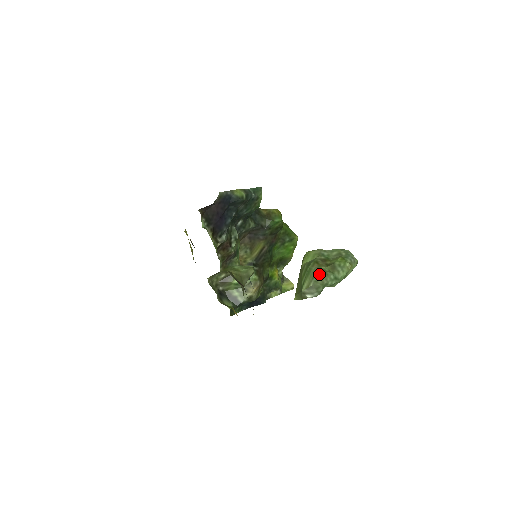
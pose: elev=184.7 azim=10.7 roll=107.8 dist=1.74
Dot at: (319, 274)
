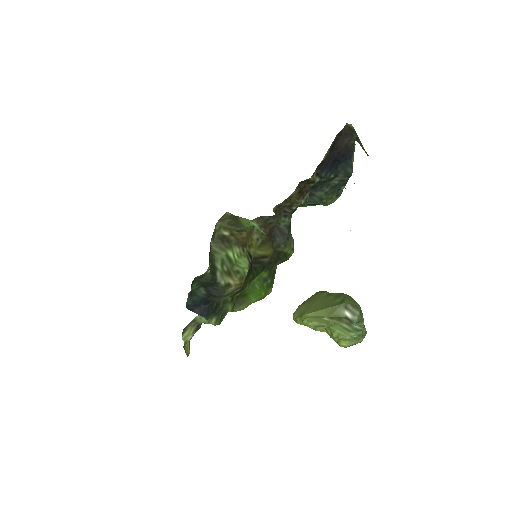
Dot at: occluded
